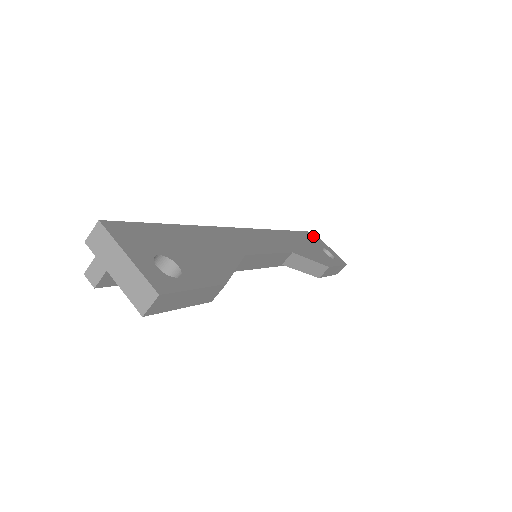
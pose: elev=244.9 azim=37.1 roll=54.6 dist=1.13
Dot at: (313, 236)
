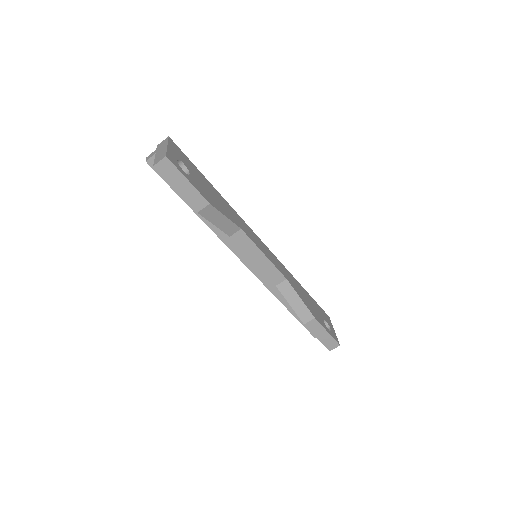
Dot at: (325, 314)
